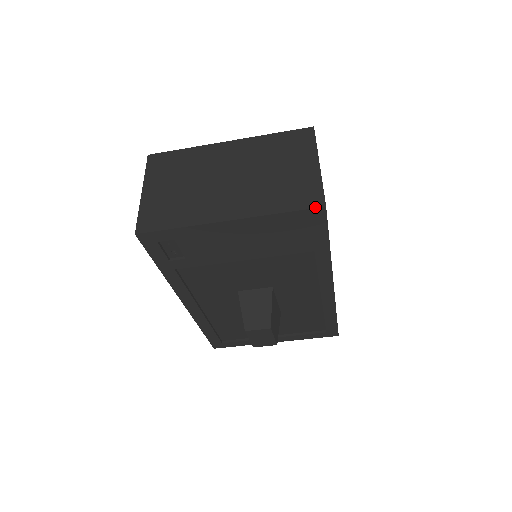
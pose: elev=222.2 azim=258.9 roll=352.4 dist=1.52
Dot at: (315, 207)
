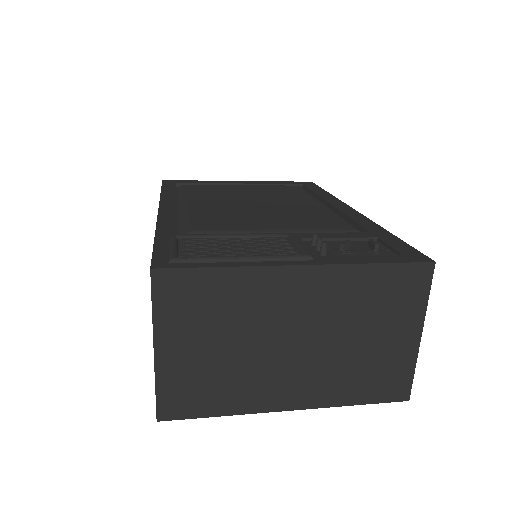
Dot at: (397, 401)
